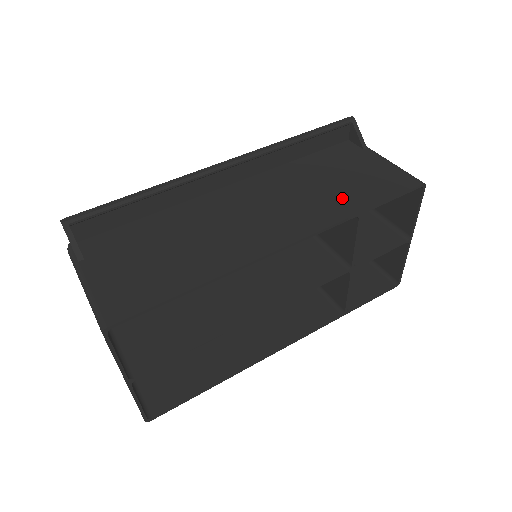
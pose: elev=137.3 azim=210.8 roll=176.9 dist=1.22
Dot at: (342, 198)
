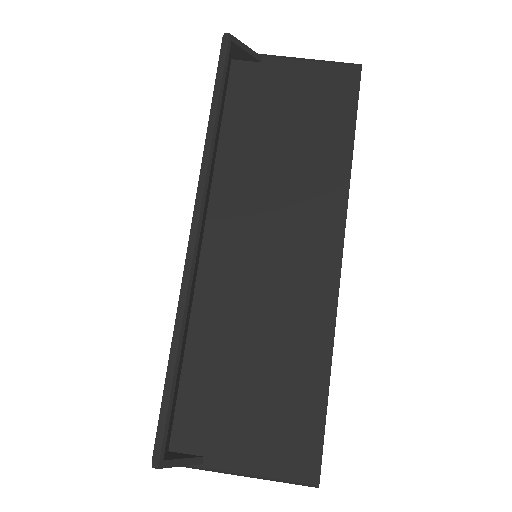
Dot at: (319, 154)
